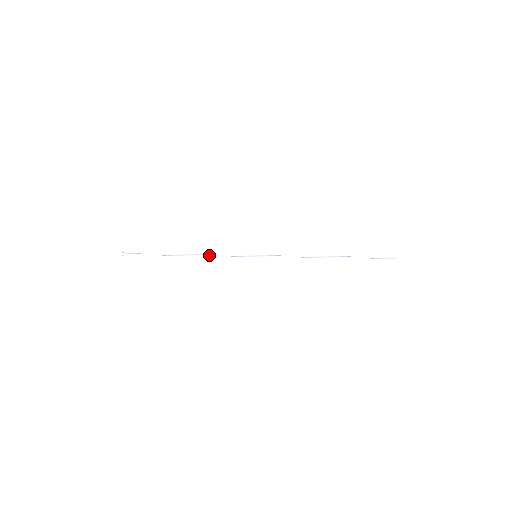
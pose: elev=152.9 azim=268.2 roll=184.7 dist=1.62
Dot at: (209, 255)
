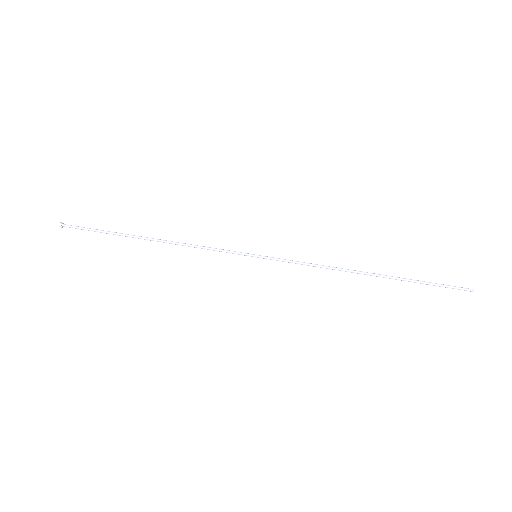
Dot at: occluded
